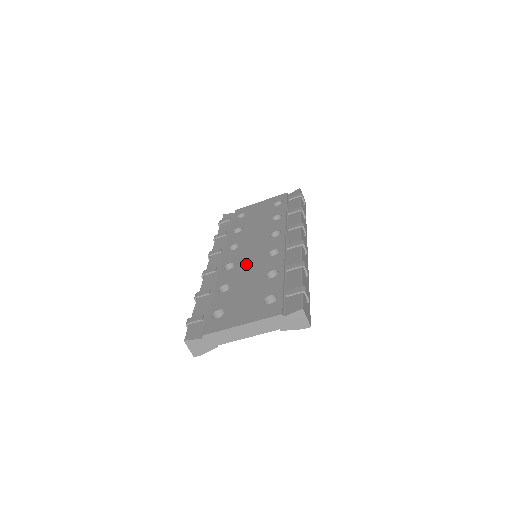
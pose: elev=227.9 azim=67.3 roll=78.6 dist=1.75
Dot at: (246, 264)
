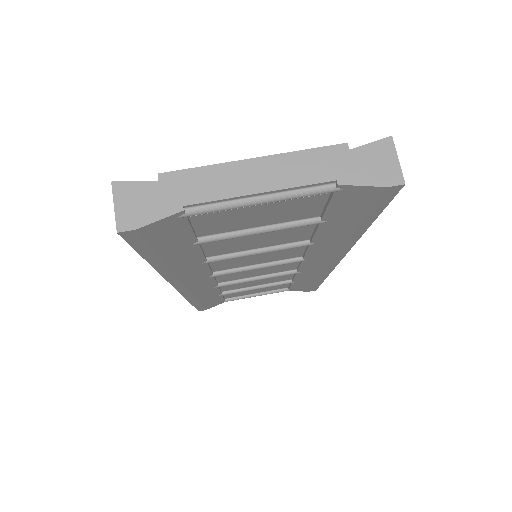
Dot at: occluded
